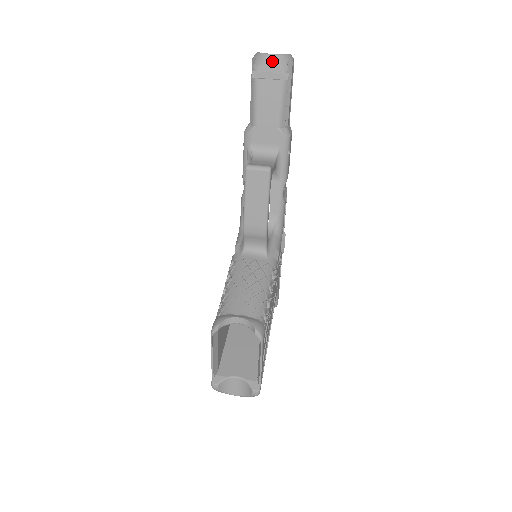
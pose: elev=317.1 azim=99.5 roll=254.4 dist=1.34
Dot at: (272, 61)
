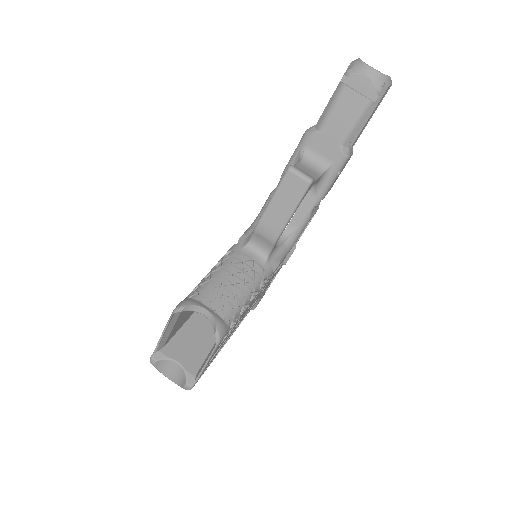
Dot at: (369, 75)
